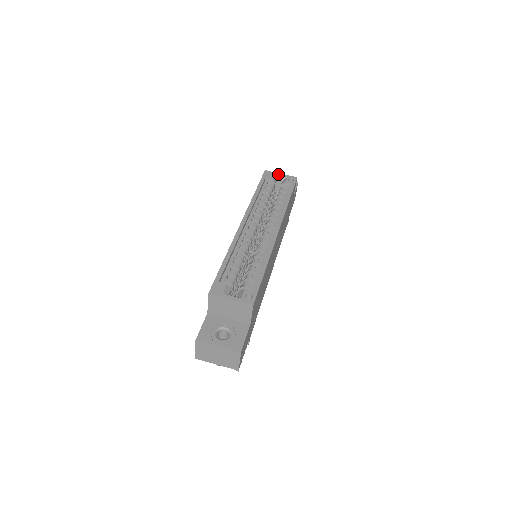
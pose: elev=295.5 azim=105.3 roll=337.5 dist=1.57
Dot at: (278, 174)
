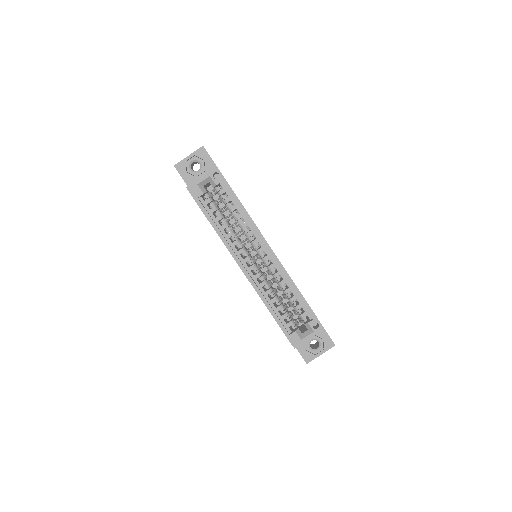
Dot at: (200, 181)
